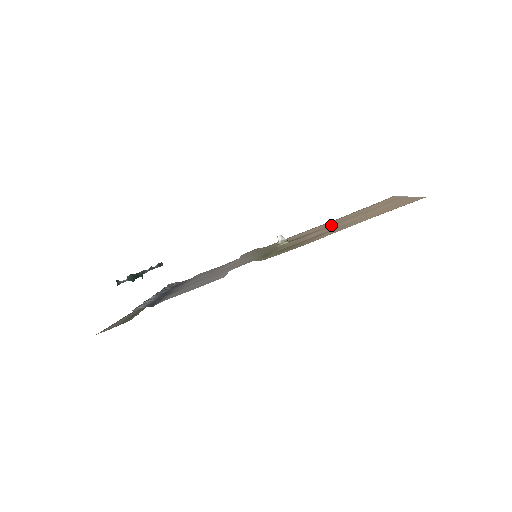
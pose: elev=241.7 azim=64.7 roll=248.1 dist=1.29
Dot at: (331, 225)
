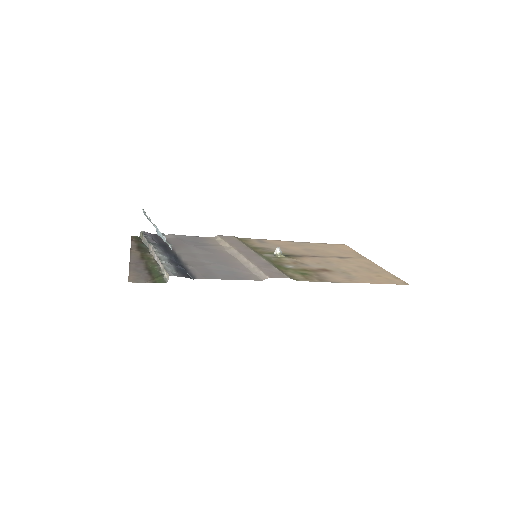
Dot at: (314, 256)
